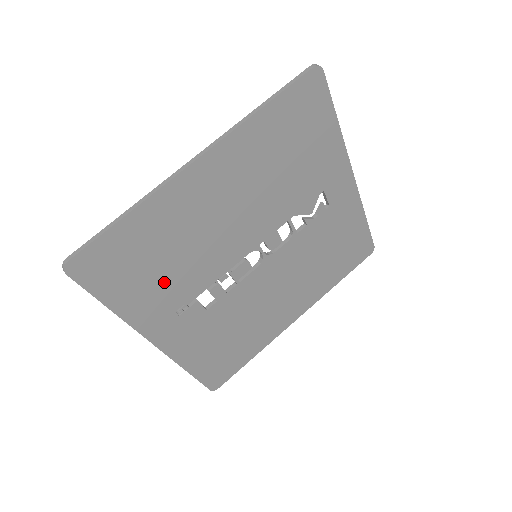
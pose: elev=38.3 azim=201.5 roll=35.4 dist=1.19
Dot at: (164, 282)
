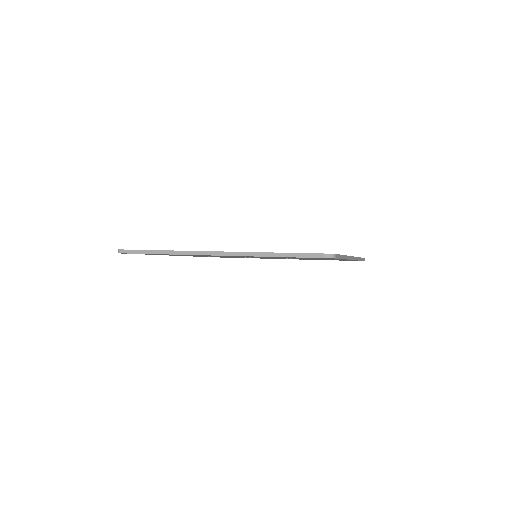
Dot at: (183, 255)
